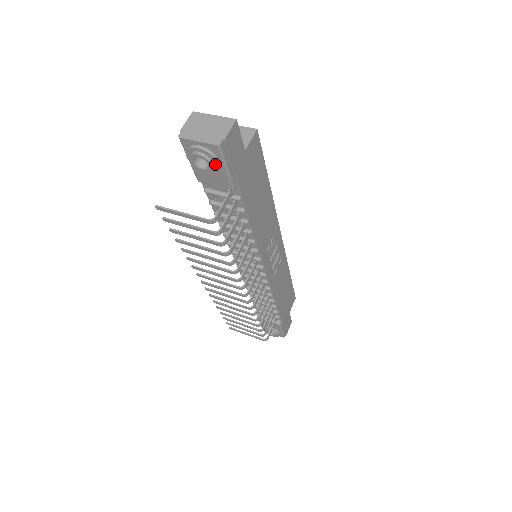
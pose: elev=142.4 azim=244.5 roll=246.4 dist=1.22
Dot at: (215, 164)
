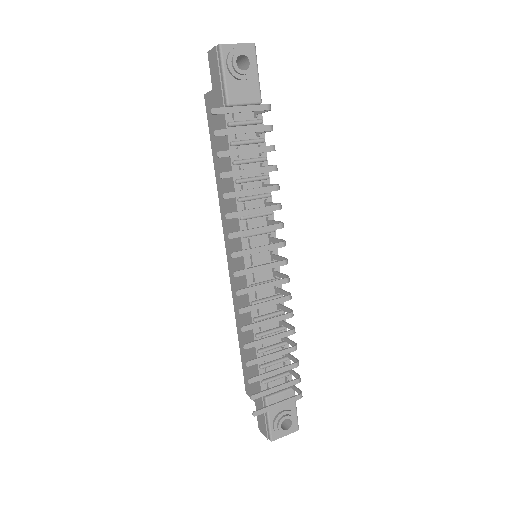
Dot at: (253, 64)
